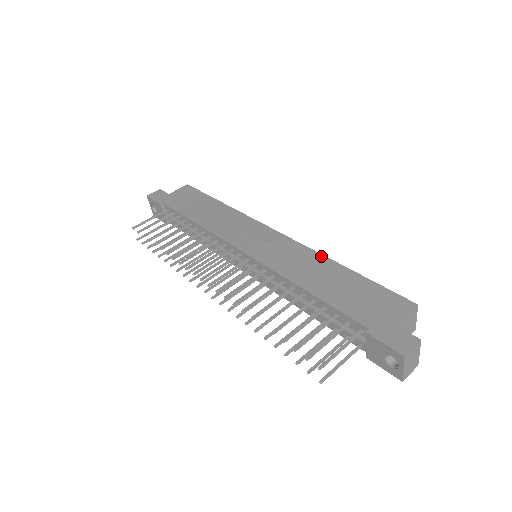
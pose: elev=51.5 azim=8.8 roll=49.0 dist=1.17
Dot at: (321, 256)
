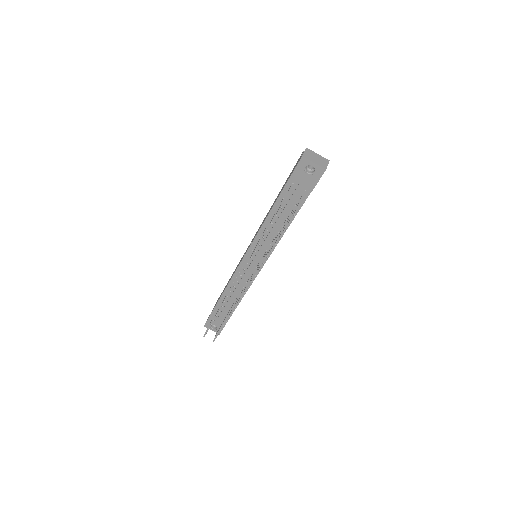
Dot at: occluded
